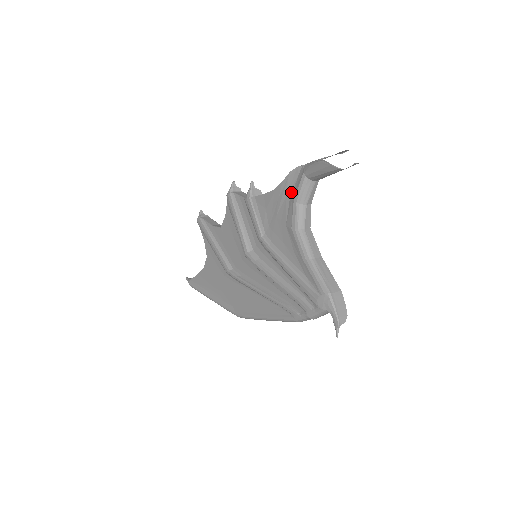
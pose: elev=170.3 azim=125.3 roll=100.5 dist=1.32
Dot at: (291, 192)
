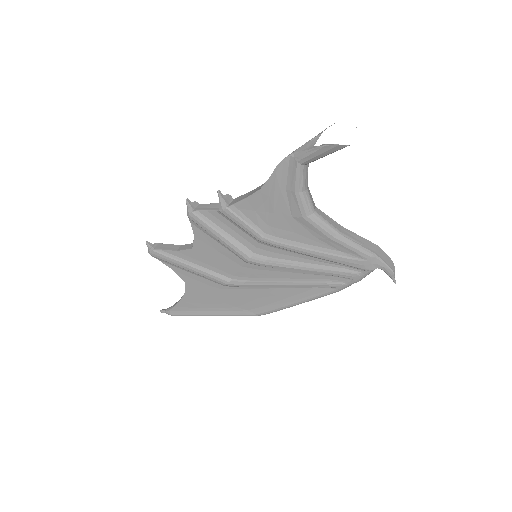
Dot at: (285, 185)
